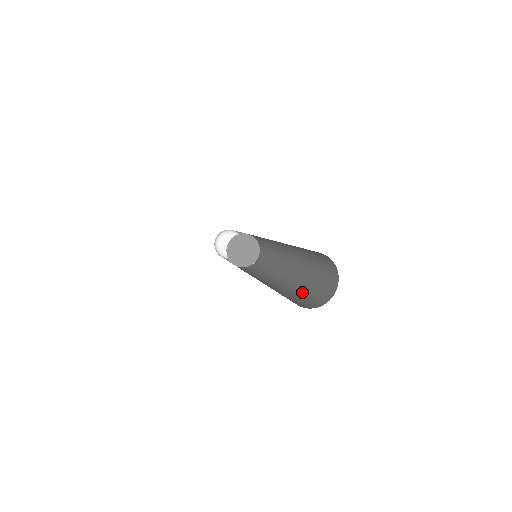
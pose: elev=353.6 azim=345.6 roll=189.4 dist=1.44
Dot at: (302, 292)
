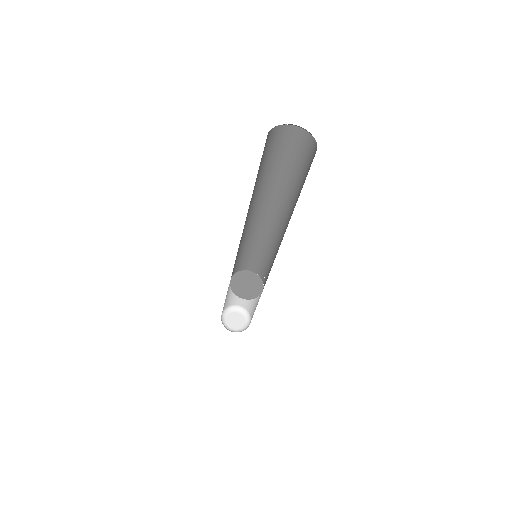
Dot at: (302, 186)
